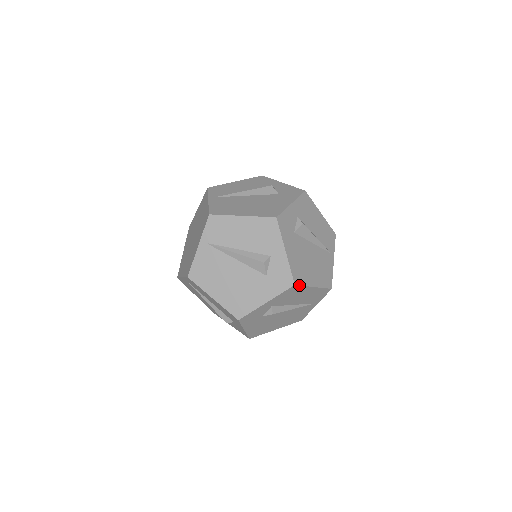
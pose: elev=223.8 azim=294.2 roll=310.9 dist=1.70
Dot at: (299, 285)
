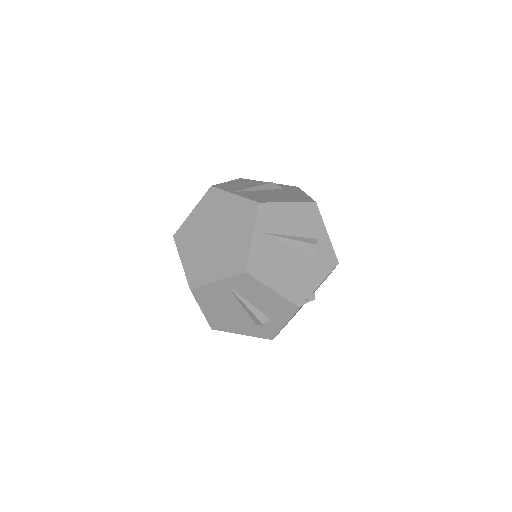
Dot at: occluded
